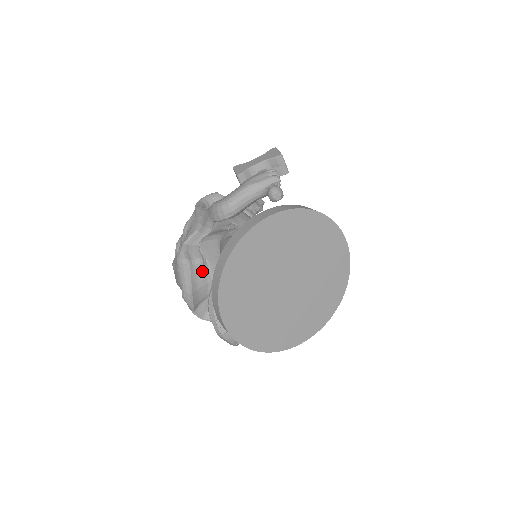
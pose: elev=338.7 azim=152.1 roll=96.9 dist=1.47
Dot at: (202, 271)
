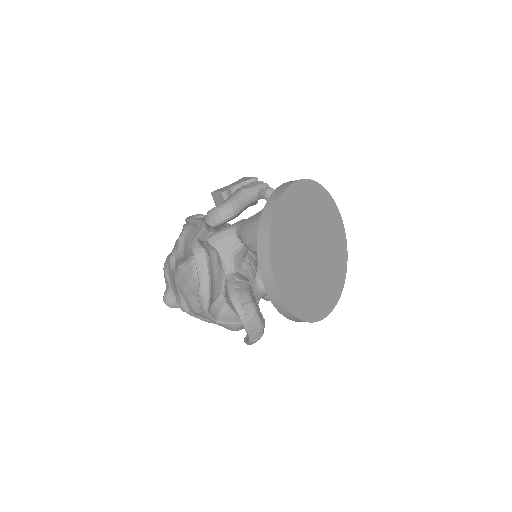
Dot at: (217, 263)
